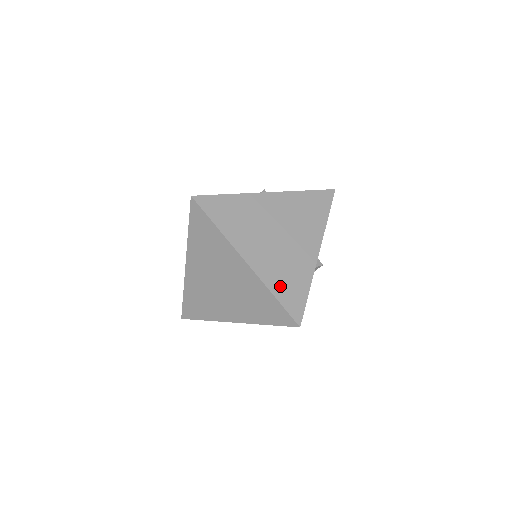
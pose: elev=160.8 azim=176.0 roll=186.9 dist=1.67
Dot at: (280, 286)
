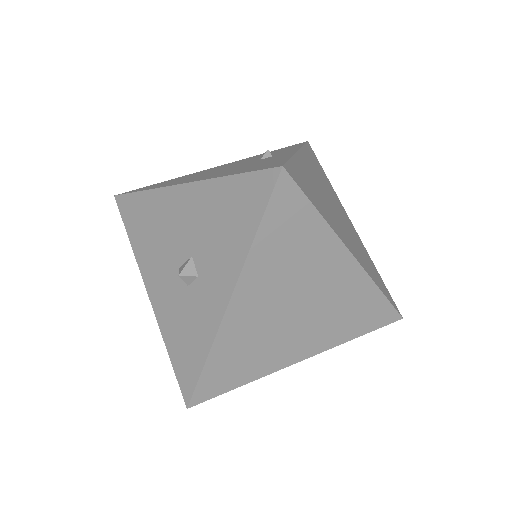
Dot at: (375, 277)
